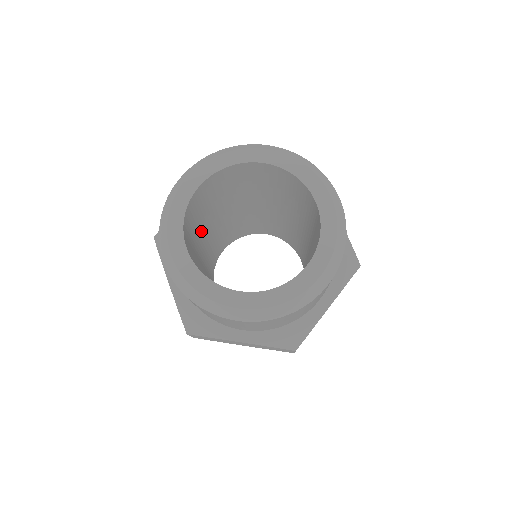
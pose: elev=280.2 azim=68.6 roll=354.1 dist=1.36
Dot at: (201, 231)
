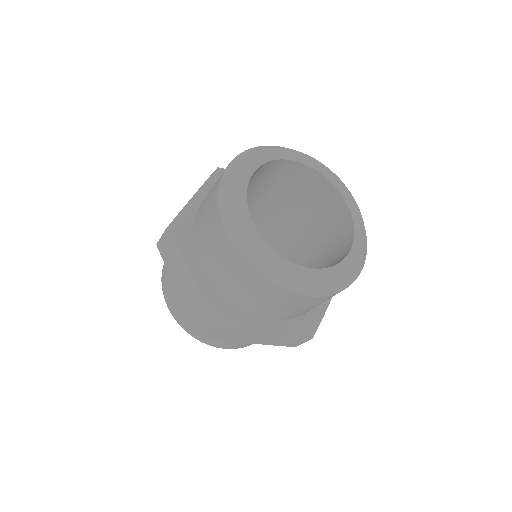
Dot at: occluded
